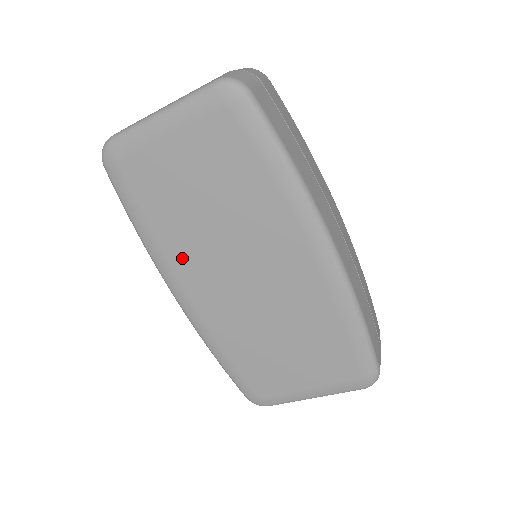
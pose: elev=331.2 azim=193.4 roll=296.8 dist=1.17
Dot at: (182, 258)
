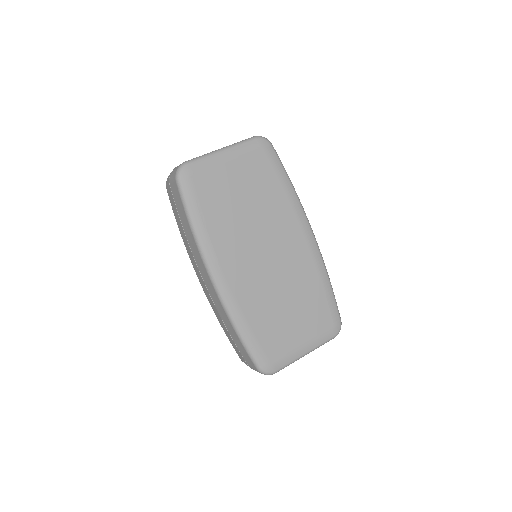
Dot at: (226, 245)
